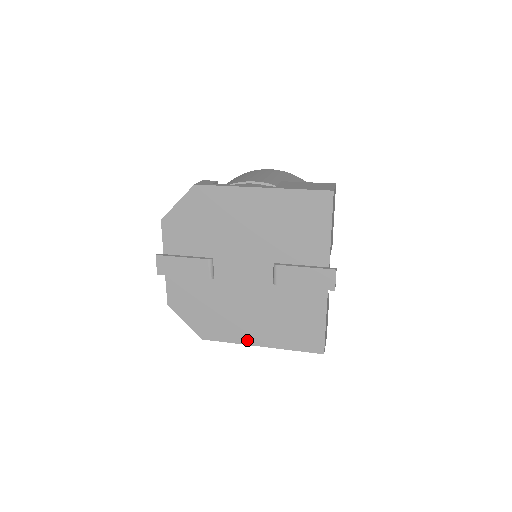
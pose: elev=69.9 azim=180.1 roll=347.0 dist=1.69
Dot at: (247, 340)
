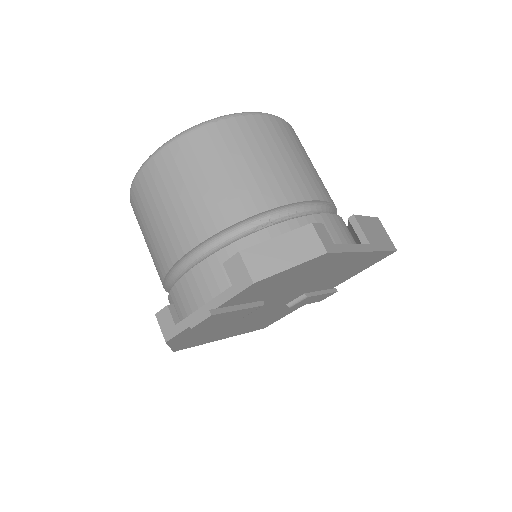
Dot at: (218, 339)
